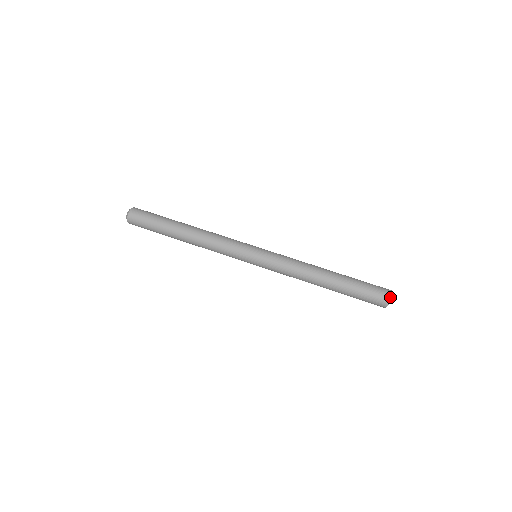
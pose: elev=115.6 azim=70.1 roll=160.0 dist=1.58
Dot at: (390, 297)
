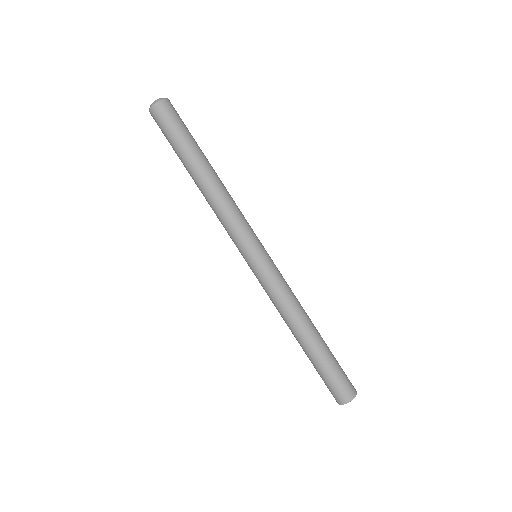
Dot at: occluded
